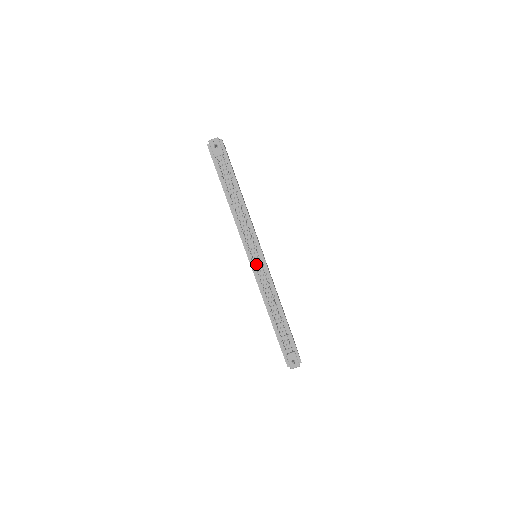
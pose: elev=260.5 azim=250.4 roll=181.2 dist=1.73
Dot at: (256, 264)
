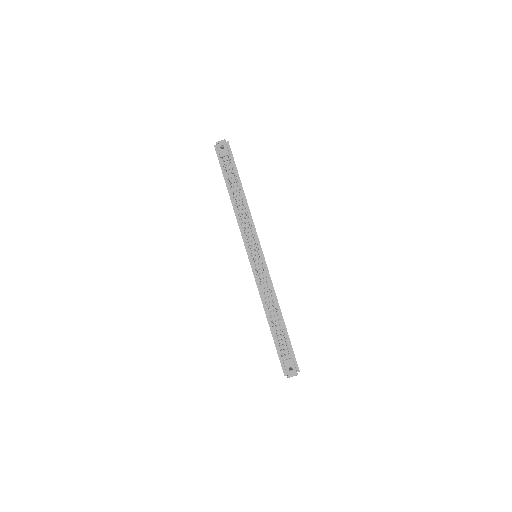
Dot at: (255, 262)
